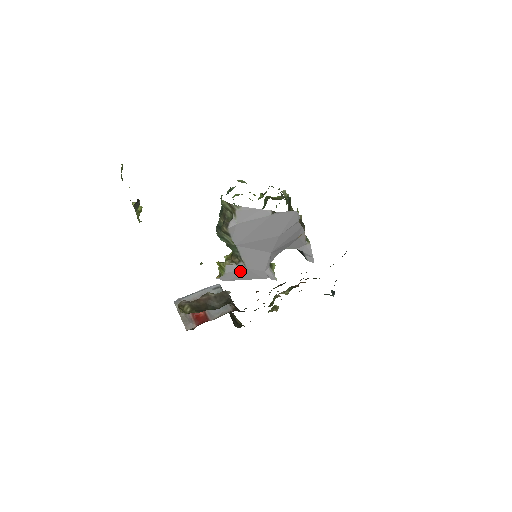
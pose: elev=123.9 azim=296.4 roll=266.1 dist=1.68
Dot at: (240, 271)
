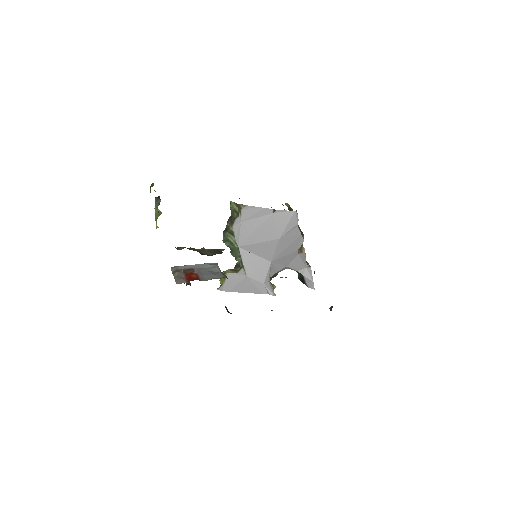
Dot at: (240, 280)
